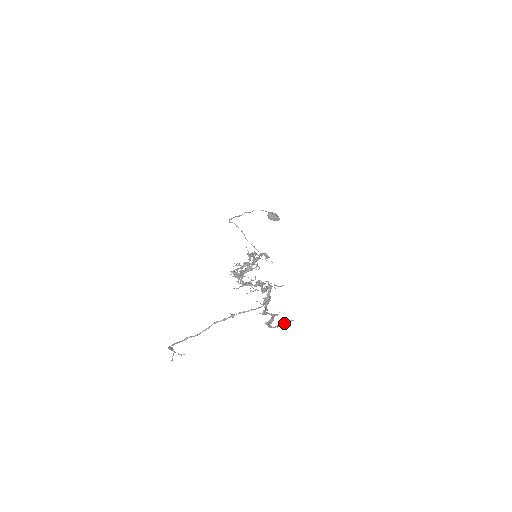
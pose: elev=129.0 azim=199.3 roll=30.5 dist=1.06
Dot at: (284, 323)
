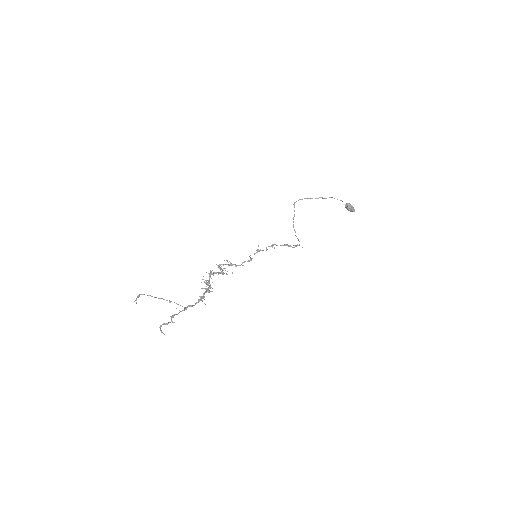
Dot at: (162, 332)
